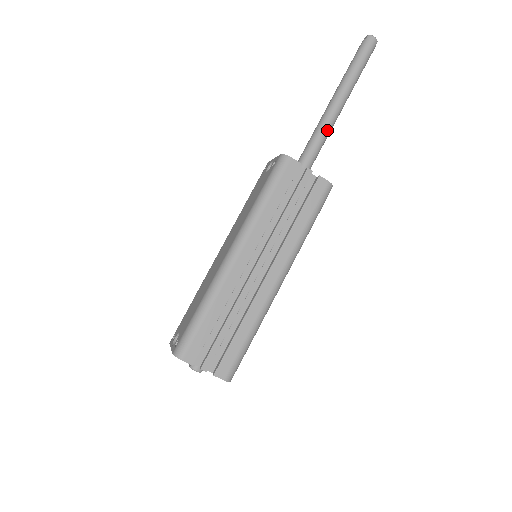
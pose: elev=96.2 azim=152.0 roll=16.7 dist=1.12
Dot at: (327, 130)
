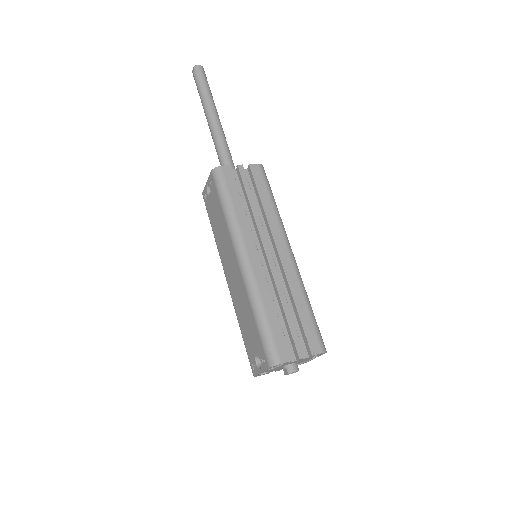
Dot at: (224, 139)
